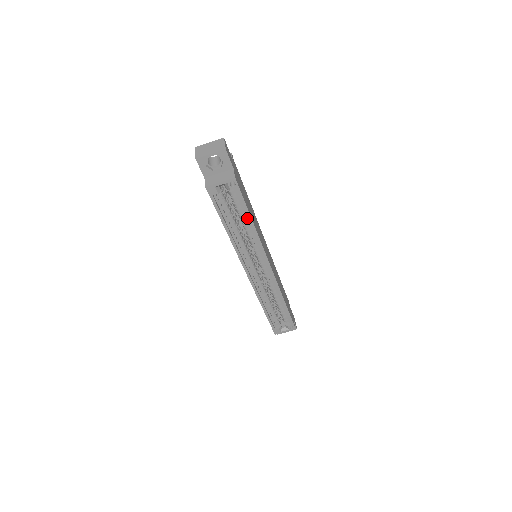
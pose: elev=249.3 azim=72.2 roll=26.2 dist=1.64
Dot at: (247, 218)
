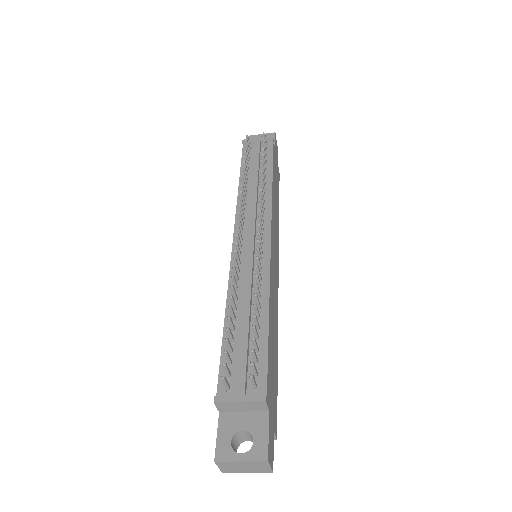
Dot at: occluded
